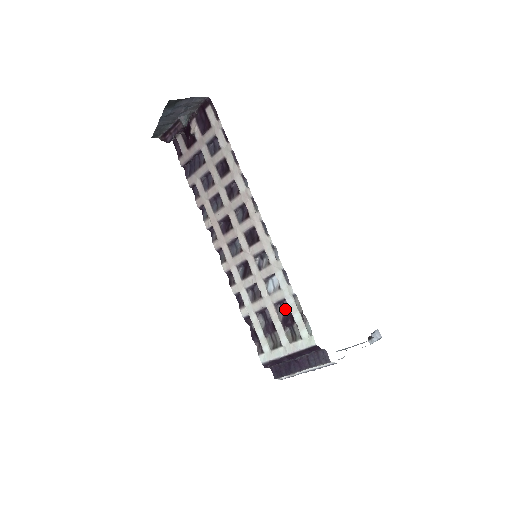
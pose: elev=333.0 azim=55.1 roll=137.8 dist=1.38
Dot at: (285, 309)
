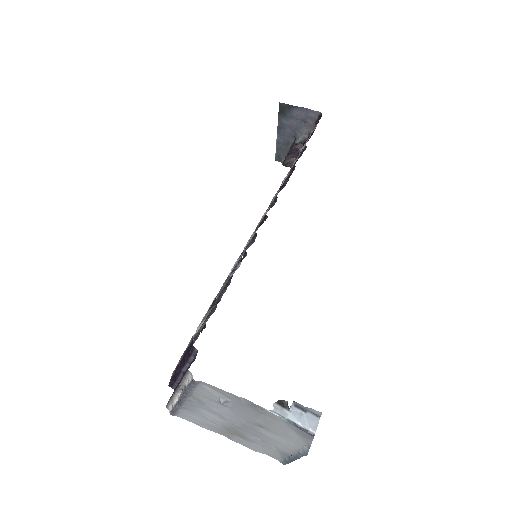
Dot at: (217, 300)
